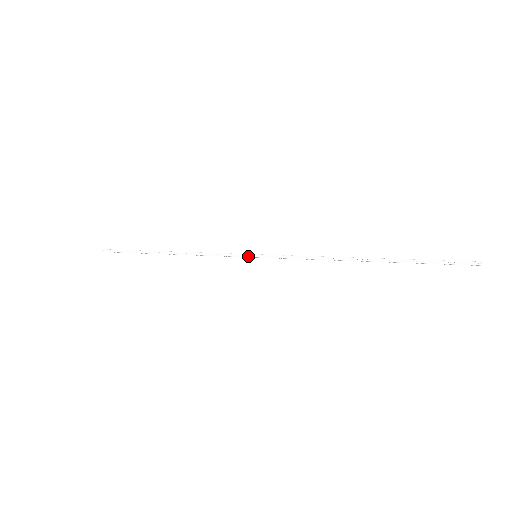
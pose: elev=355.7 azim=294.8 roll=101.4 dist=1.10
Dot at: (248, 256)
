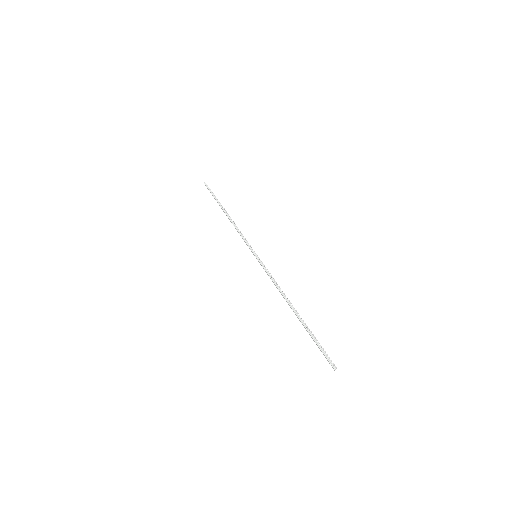
Dot at: (253, 253)
